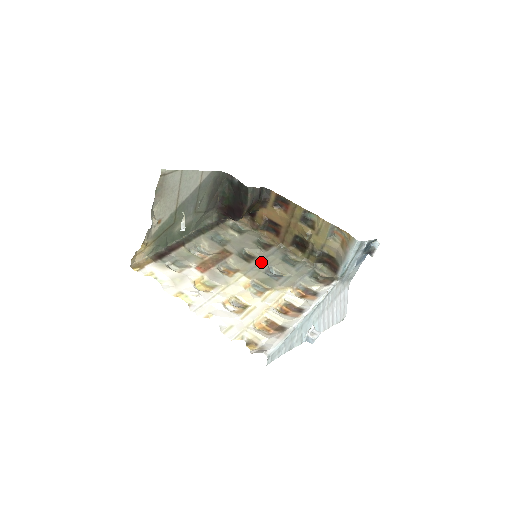
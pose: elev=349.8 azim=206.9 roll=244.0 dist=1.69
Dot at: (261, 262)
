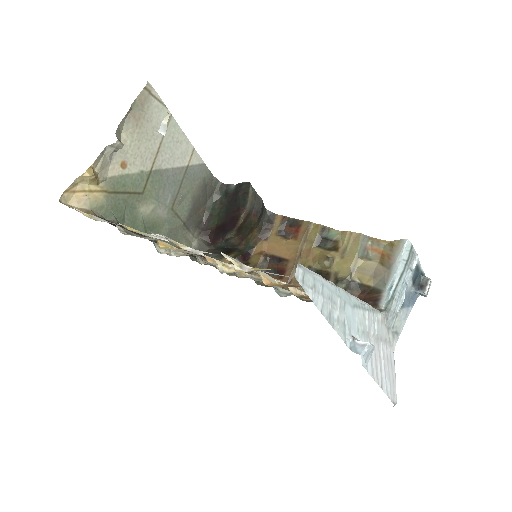
Dot at: occluded
